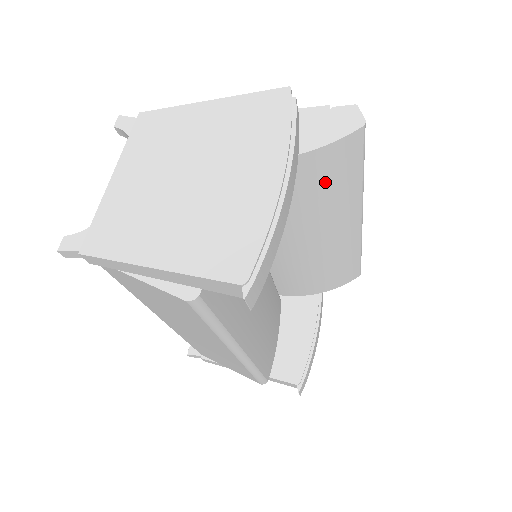
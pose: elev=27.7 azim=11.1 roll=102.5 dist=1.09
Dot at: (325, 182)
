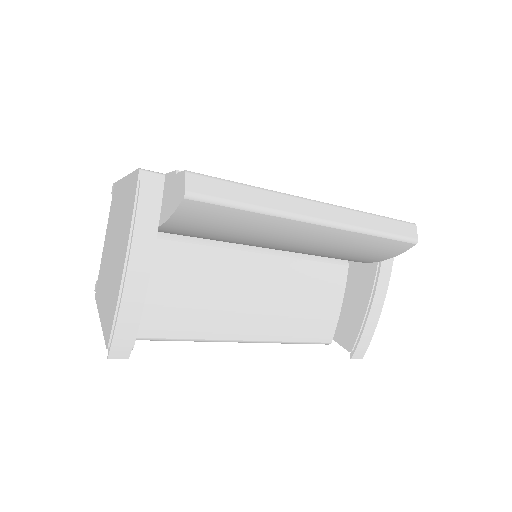
Dot at: (214, 228)
